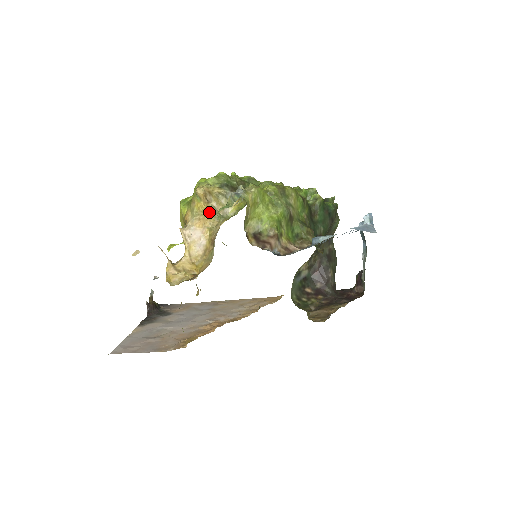
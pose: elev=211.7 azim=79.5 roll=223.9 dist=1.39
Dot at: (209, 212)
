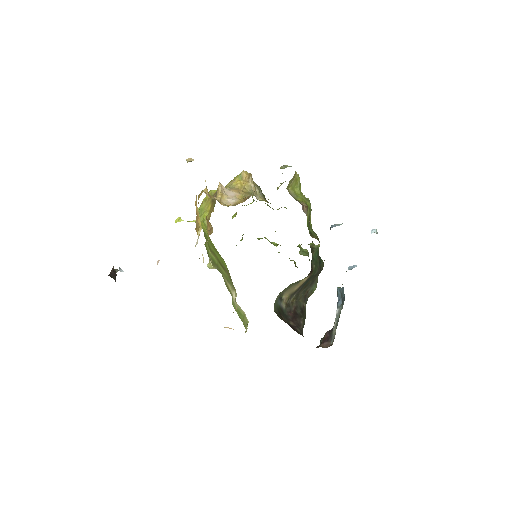
Dot at: (245, 189)
